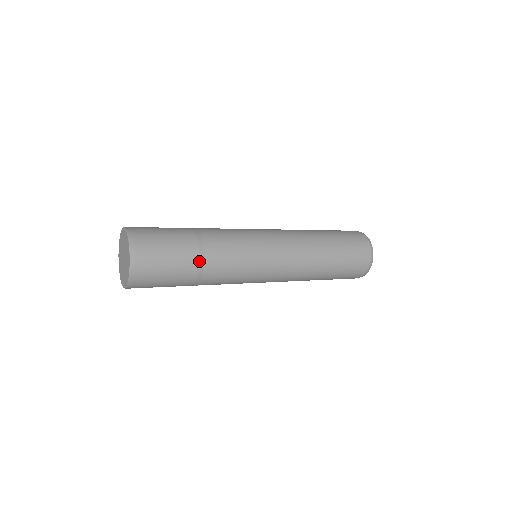
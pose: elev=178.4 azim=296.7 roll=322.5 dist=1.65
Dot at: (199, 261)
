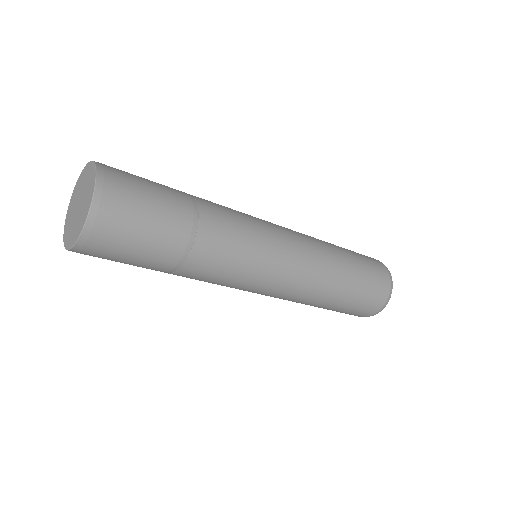
Dot at: (179, 259)
